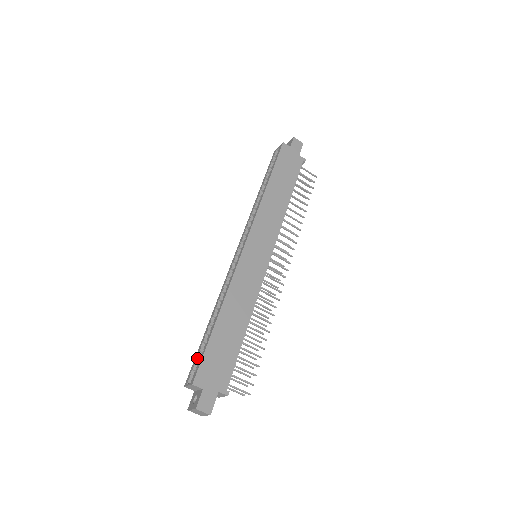
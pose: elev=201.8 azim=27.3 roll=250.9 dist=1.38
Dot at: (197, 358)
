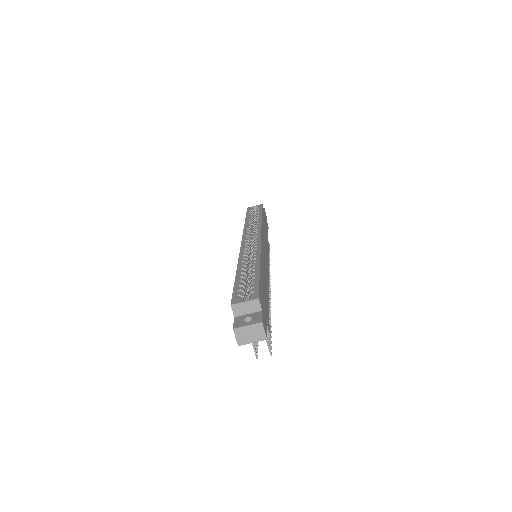
Dot at: (241, 288)
